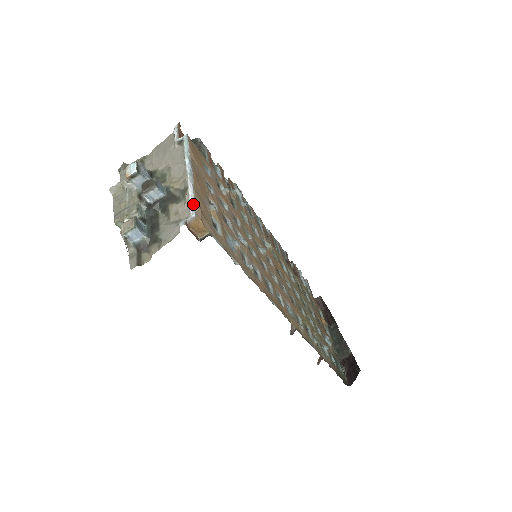
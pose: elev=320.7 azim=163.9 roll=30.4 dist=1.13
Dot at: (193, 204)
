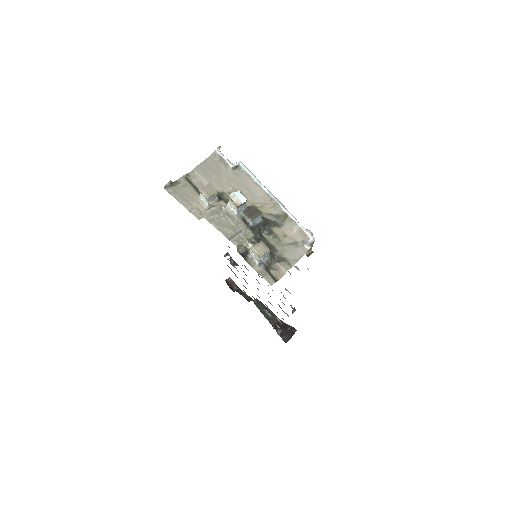
Dot at: (307, 230)
